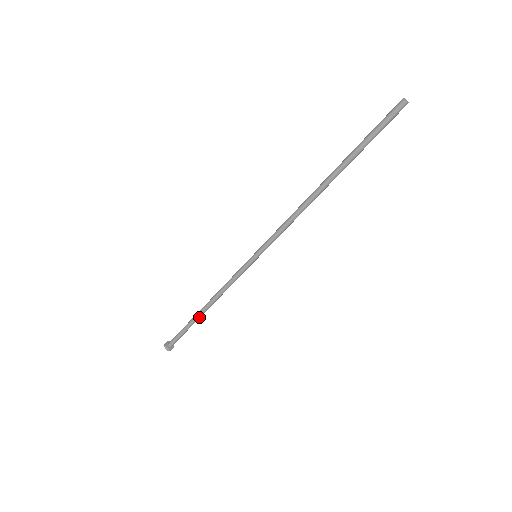
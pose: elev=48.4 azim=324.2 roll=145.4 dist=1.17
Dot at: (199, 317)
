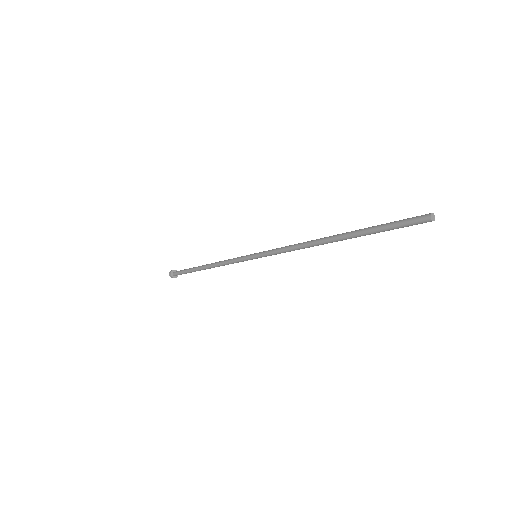
Dot at: occluded
